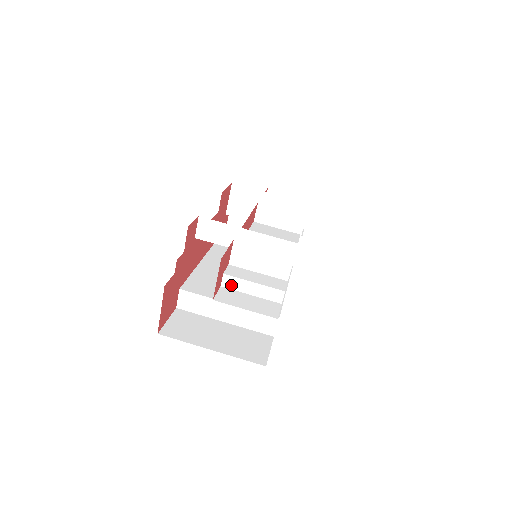
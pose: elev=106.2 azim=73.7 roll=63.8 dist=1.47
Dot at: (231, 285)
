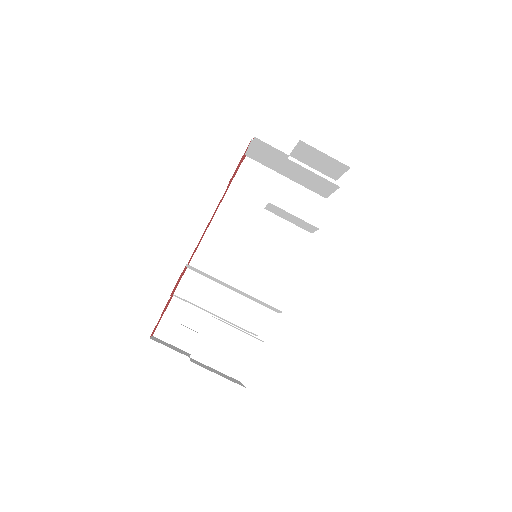
Dot at: (209, 338)
